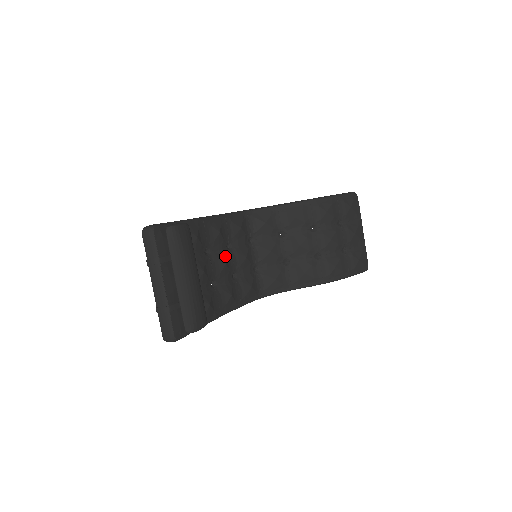
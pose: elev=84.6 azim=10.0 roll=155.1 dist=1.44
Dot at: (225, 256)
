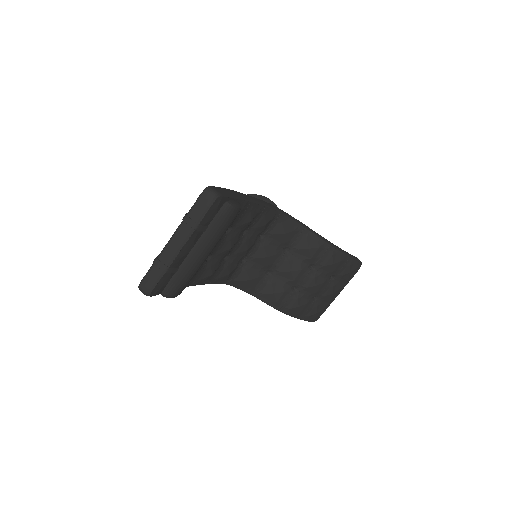
Dot at: (236, 240)
